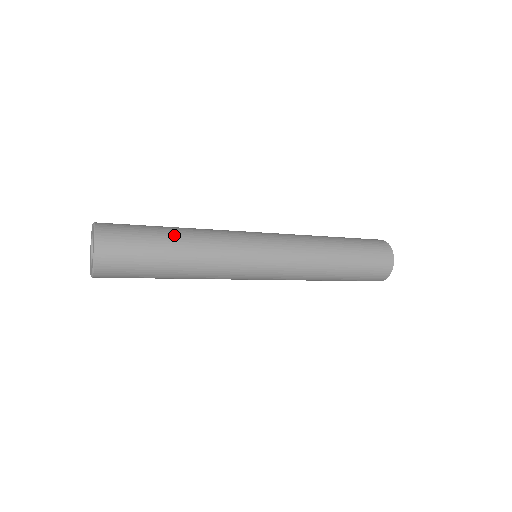
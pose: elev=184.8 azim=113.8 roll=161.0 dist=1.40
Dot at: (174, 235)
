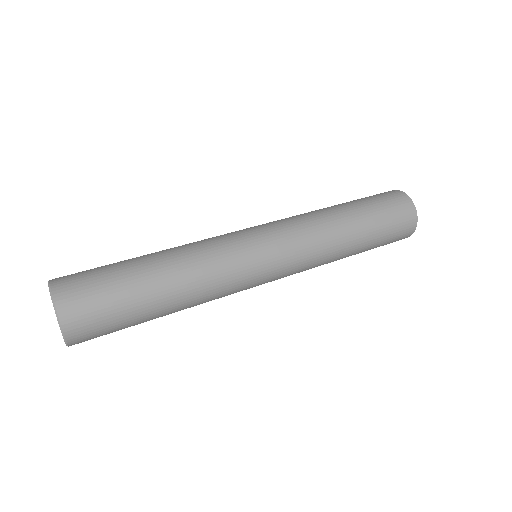
Dot at: (152, 269)
